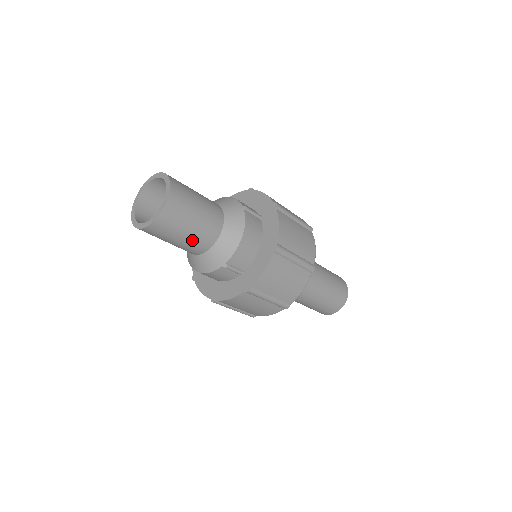
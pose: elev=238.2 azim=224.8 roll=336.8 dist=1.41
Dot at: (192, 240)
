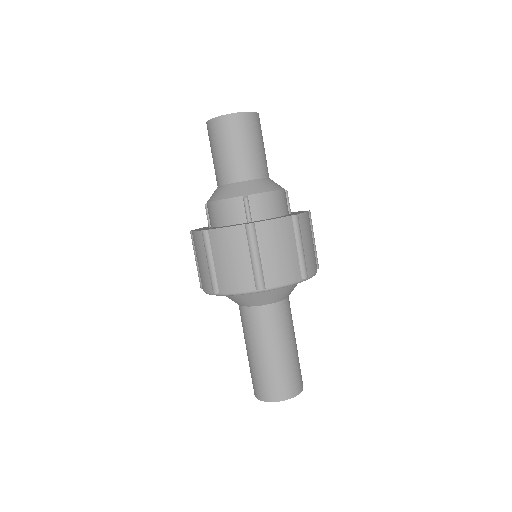
Dot at: (238, 159)
